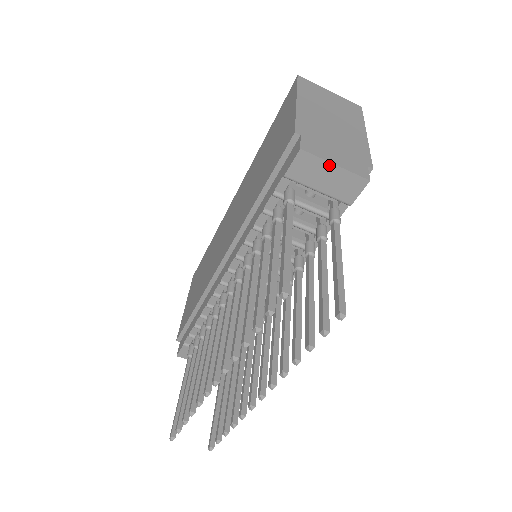
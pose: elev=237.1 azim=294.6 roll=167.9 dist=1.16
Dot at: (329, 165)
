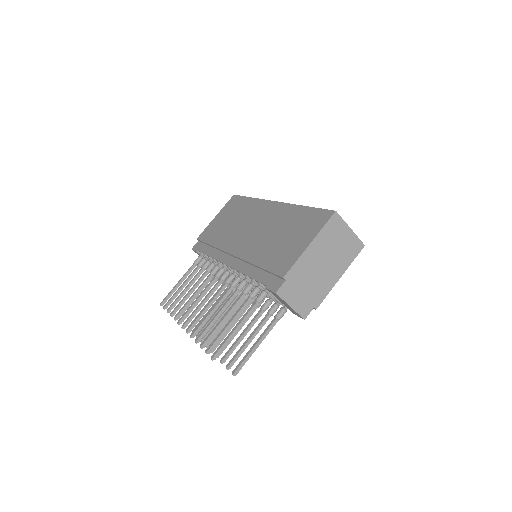
Dot at: (287, 304)
